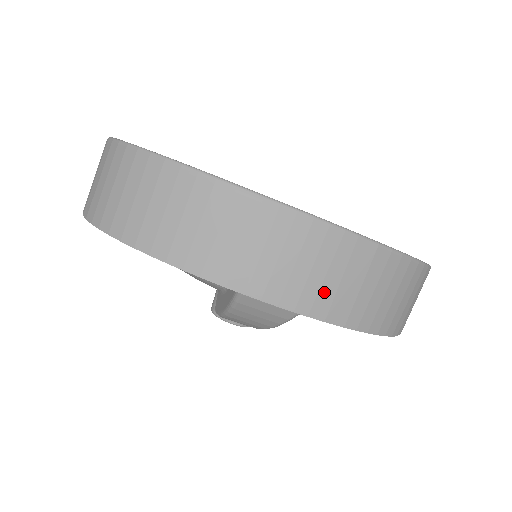
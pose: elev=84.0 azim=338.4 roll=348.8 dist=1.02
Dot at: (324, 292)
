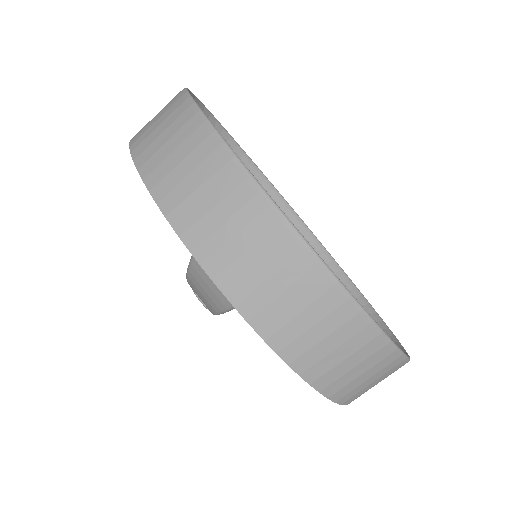
Dot at: (260, 293)
